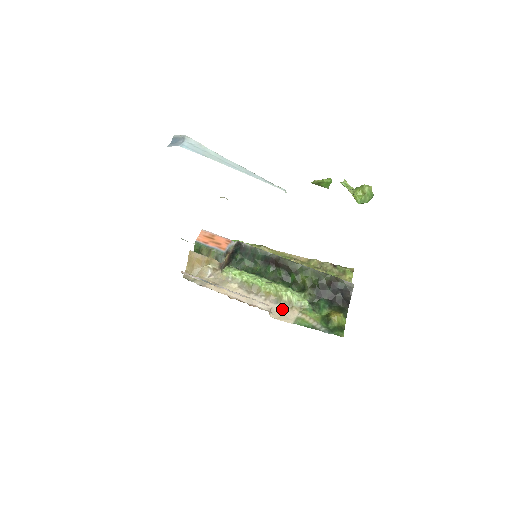
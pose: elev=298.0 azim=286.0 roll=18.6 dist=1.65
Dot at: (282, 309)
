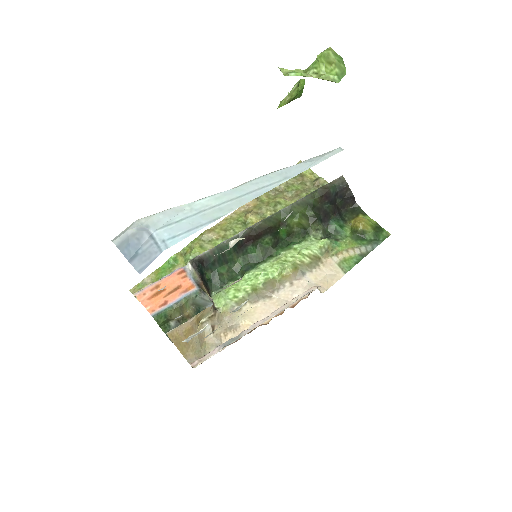
Dot at: (317, 273)
